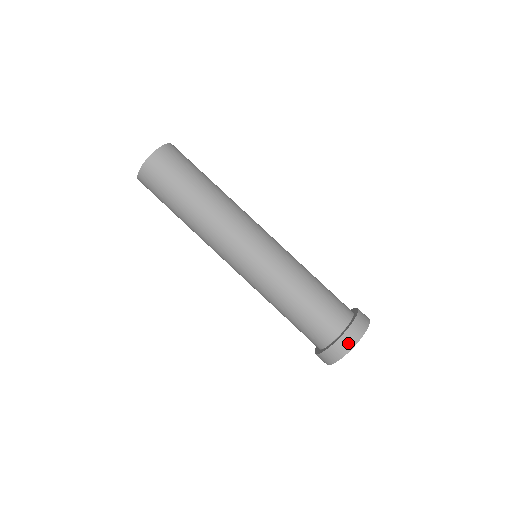
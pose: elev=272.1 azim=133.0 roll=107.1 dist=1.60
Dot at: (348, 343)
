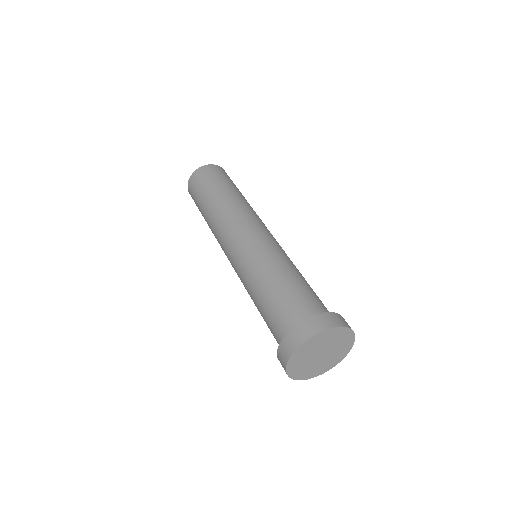
Dot at: (335, 320)
